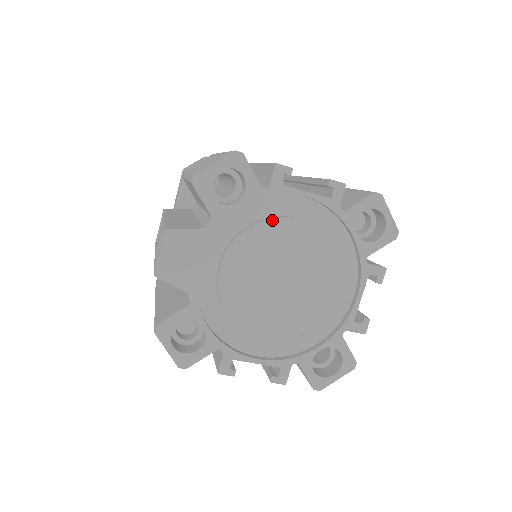
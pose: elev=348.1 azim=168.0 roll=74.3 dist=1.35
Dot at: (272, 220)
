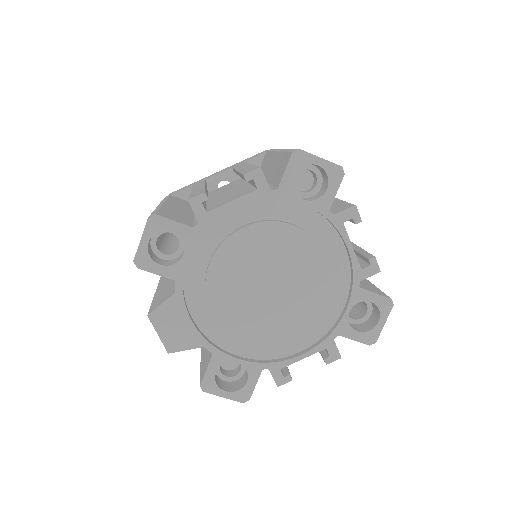
Dot at: (223, 245)
